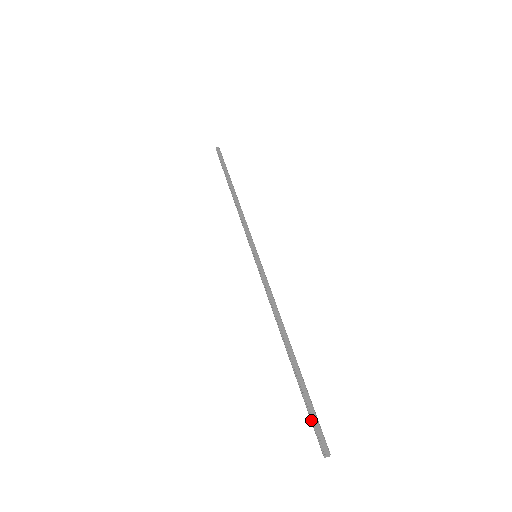
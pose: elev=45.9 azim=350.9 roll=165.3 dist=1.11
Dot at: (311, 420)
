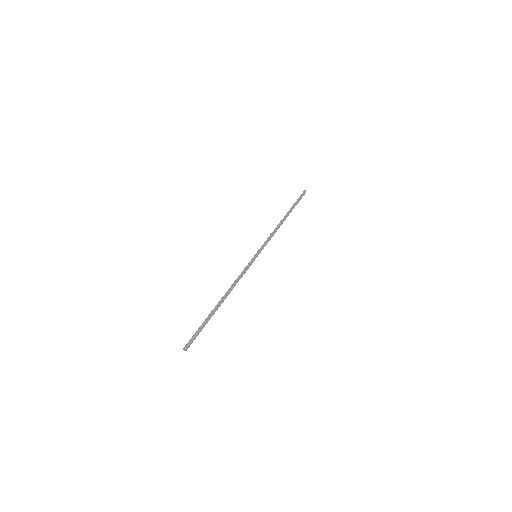
Dot at: (195, 334)
